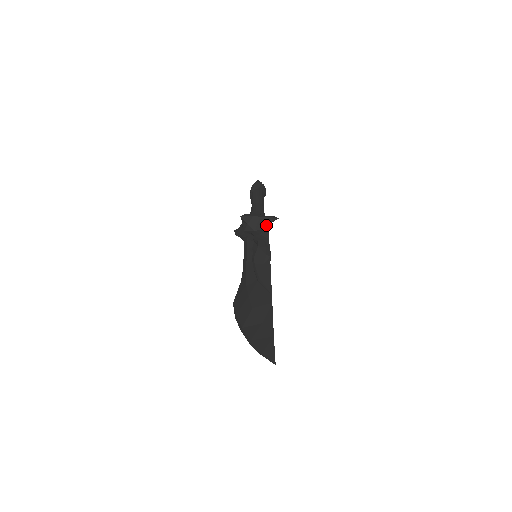
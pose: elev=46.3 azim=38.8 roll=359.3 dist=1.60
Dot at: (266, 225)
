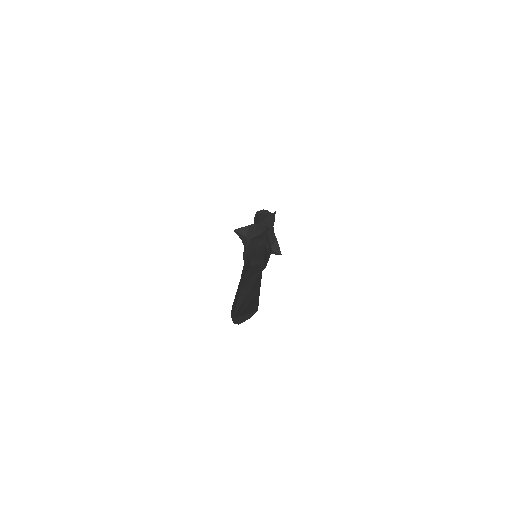
Dot at: (265, 227)
